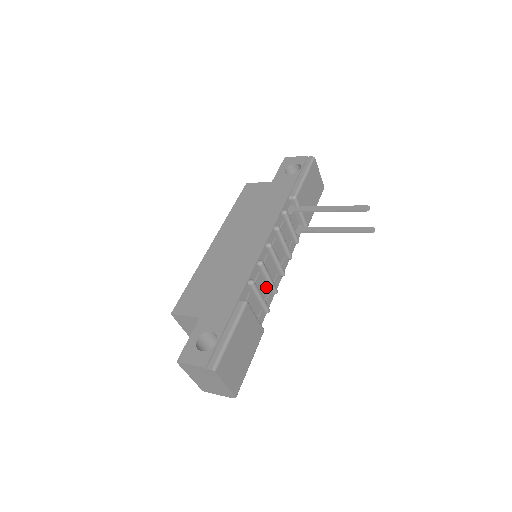
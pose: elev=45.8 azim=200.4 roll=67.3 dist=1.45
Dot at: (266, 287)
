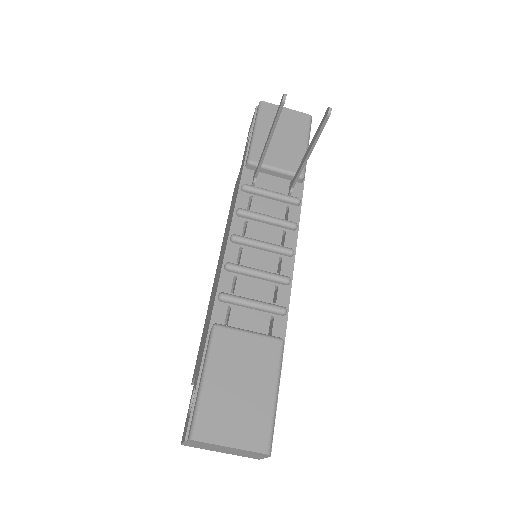
Dot at: (265, 285)
